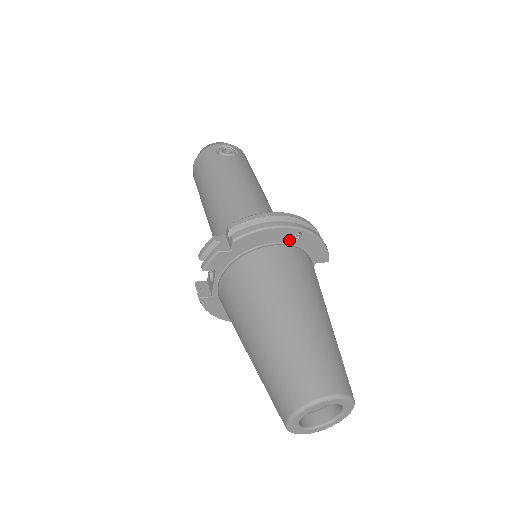
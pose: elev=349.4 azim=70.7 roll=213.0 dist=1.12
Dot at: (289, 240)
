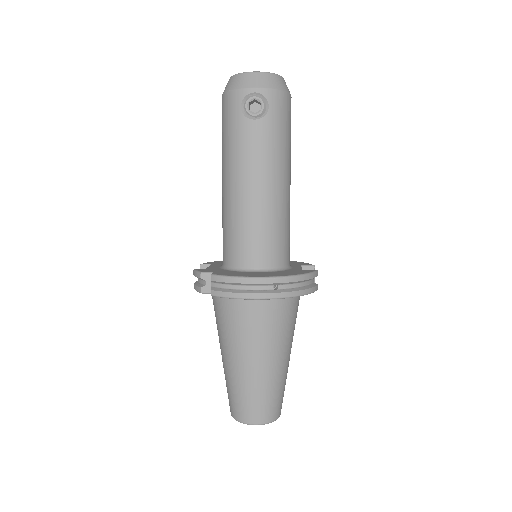
Dot at: occluded
